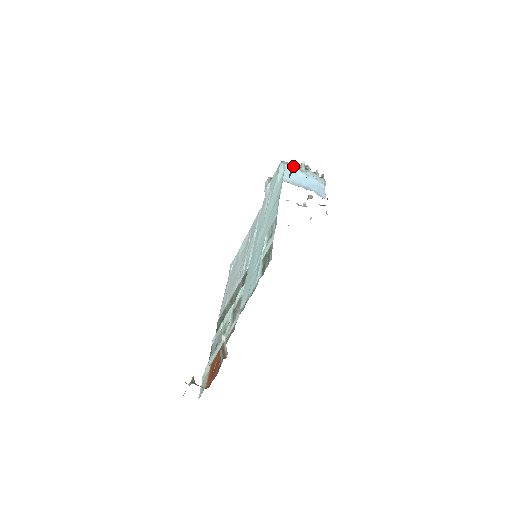
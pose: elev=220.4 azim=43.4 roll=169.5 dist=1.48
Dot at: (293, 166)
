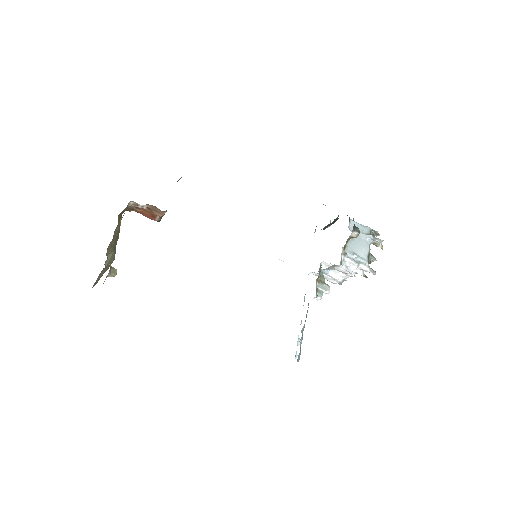
Dot at: occluded
